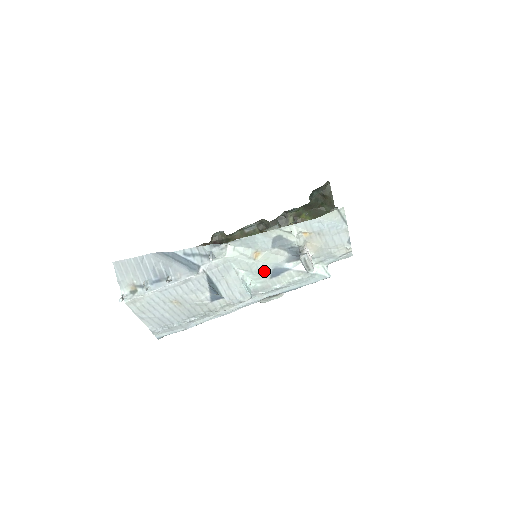
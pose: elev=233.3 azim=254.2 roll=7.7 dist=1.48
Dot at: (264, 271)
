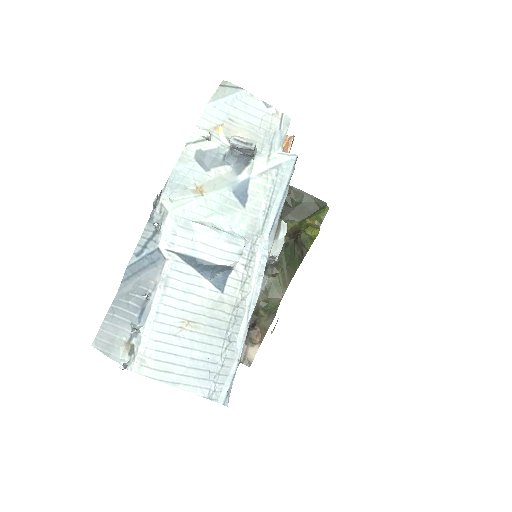
Dot at: (227, 202)
